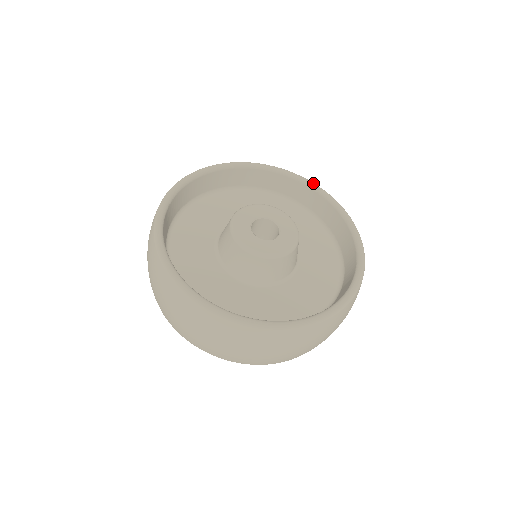
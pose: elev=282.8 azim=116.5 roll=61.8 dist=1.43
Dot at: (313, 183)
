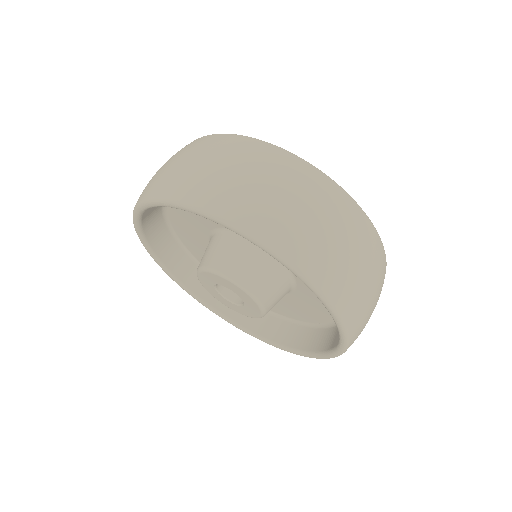
Dot at: occluded
